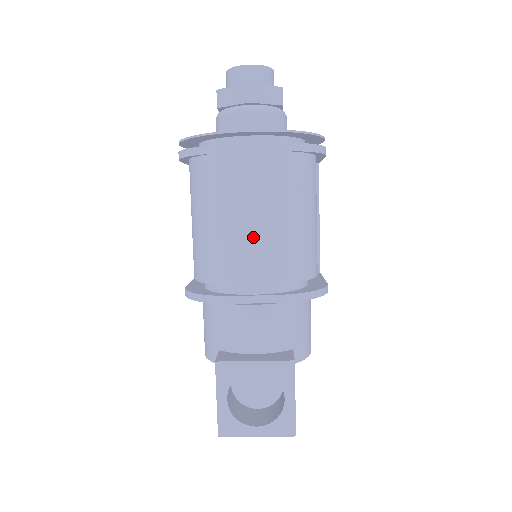
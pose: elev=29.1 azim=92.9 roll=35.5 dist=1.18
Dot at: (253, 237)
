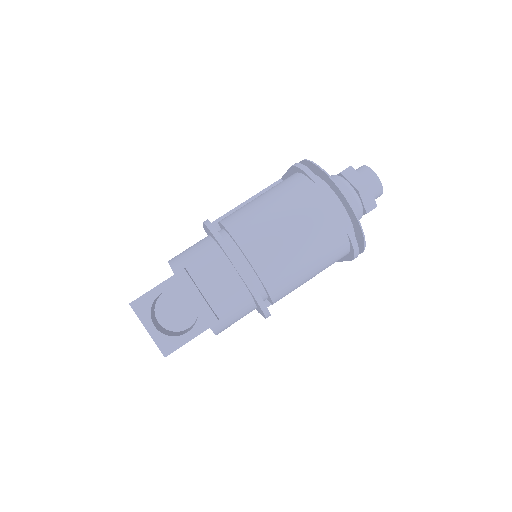
Dot at: (282, 243)
